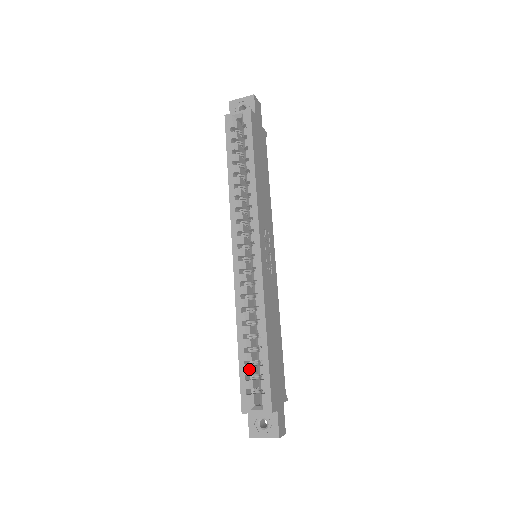
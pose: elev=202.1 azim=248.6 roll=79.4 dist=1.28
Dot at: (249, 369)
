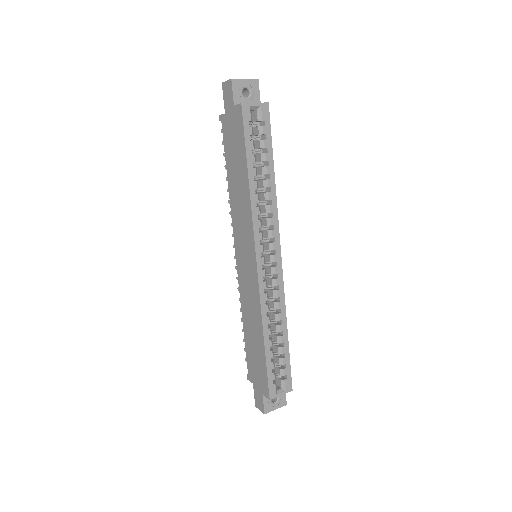
Dot at: (274, 363)
